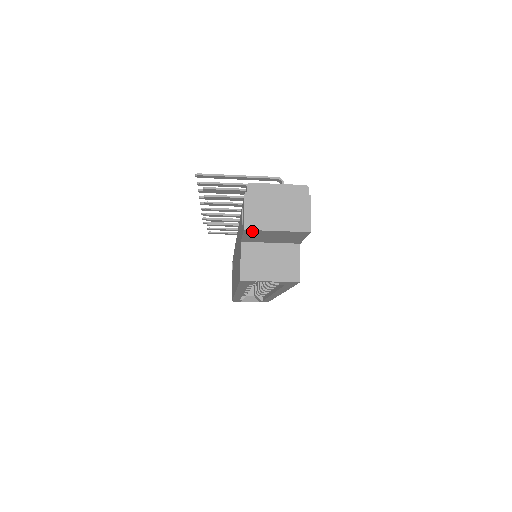
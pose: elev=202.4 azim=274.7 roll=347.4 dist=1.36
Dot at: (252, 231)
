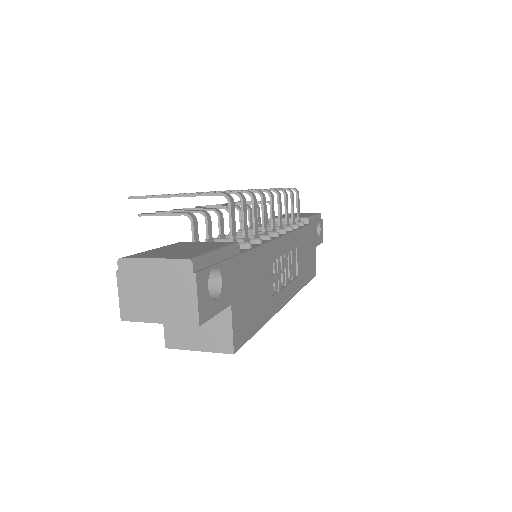
Dot at: (135, 319)
